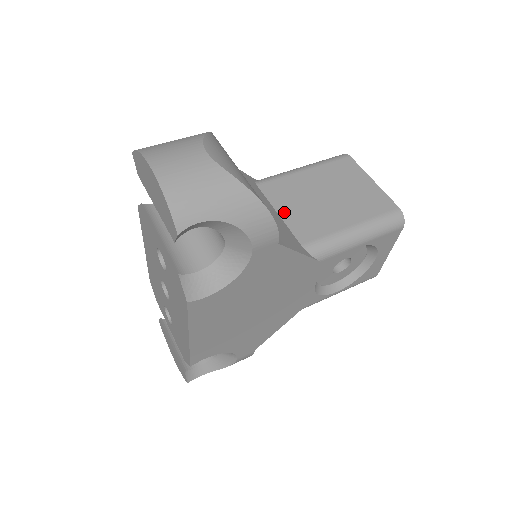
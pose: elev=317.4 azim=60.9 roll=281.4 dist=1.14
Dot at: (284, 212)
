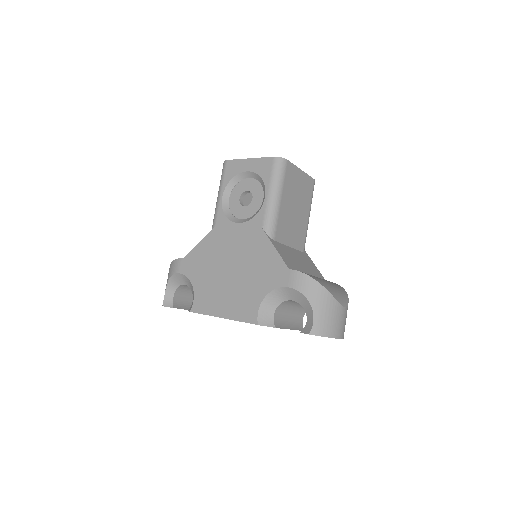
Dot at: (291, 243)
